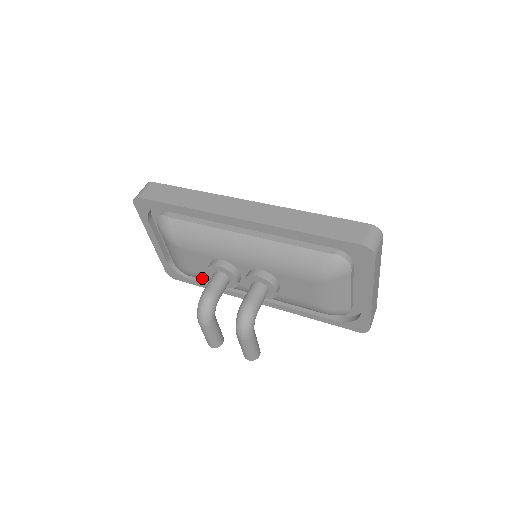
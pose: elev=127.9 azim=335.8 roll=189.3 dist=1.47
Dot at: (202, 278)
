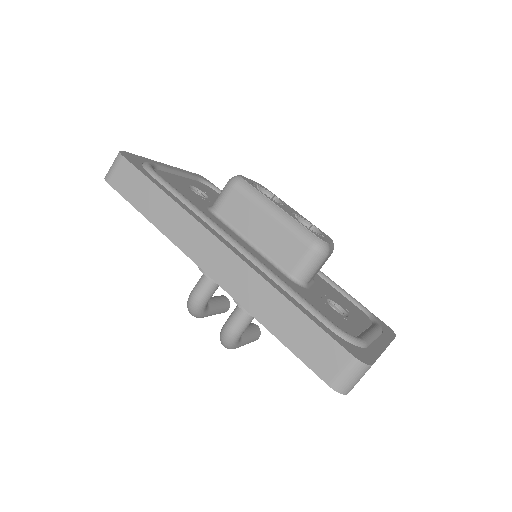
Dot at: occluded
